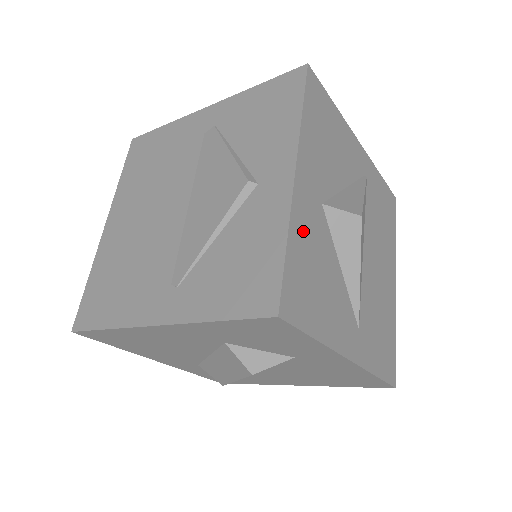
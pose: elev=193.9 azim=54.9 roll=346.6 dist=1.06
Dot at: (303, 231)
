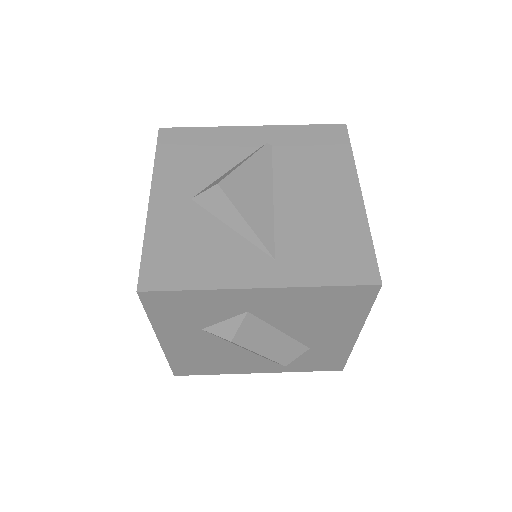
Dot at: (165, 228)
